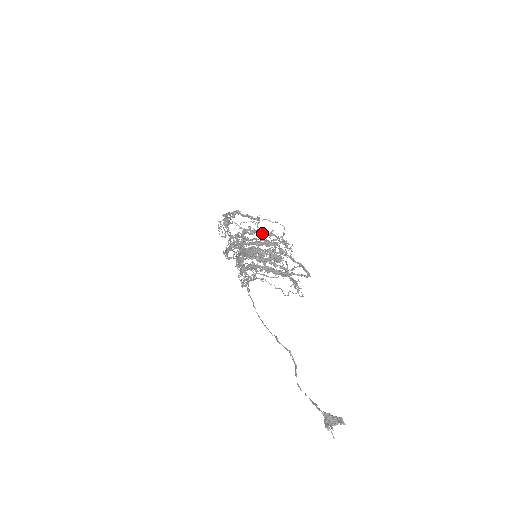
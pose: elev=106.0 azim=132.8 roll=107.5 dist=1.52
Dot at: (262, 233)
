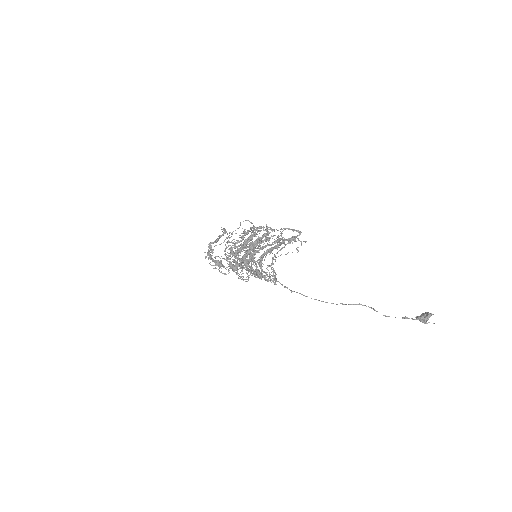
Dot at: (241, 240)
